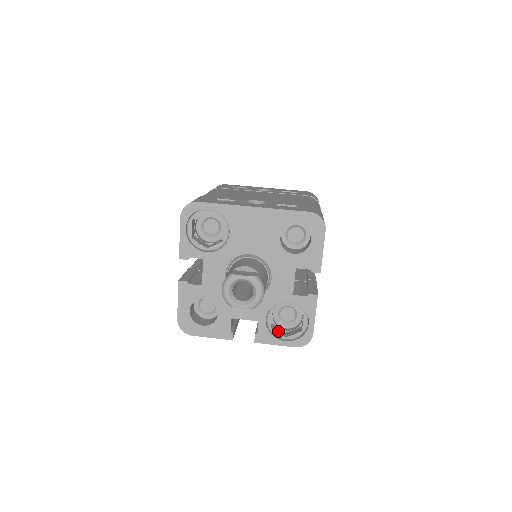
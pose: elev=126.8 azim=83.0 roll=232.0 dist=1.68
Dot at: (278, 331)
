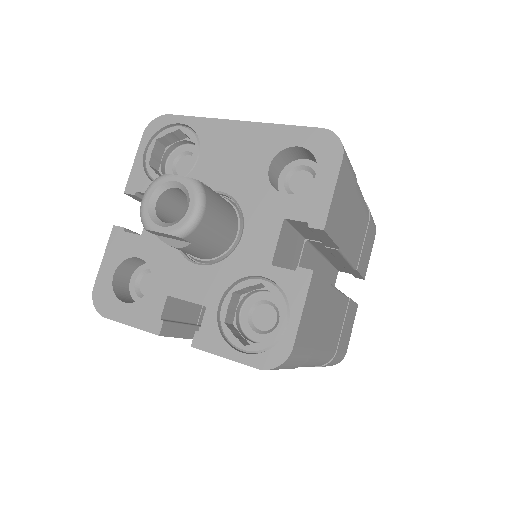
Dot at: (236, 334)
